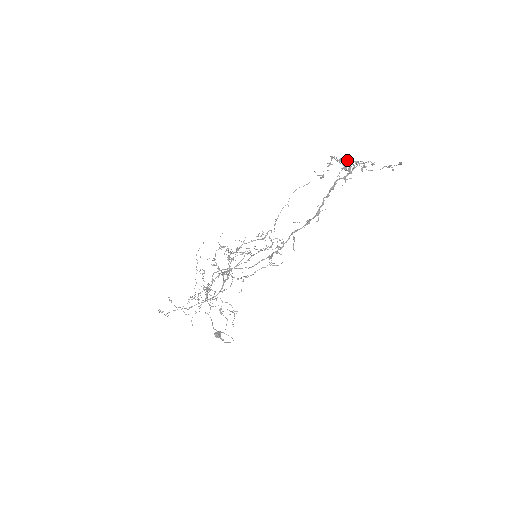
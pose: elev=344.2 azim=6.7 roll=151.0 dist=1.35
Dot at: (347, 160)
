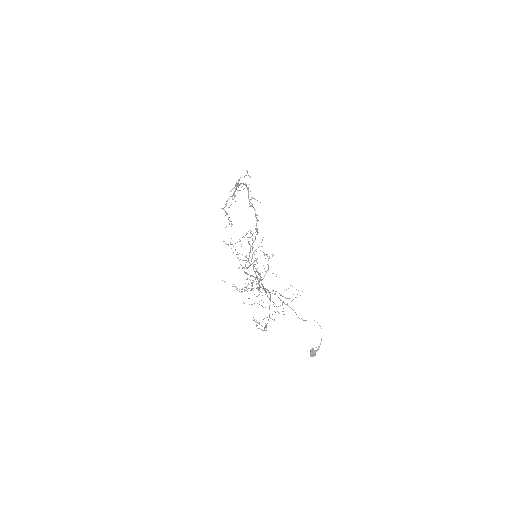
Dot at: occluded
